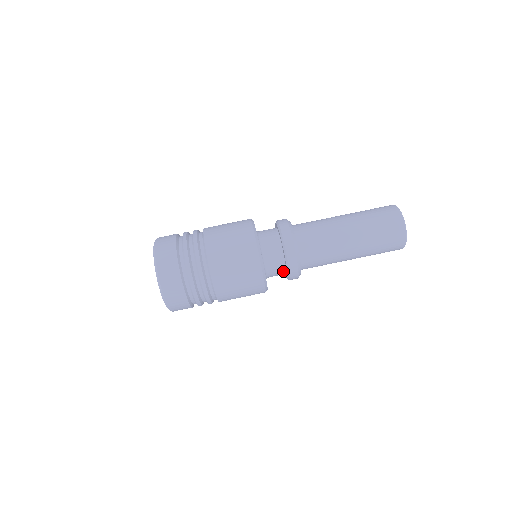
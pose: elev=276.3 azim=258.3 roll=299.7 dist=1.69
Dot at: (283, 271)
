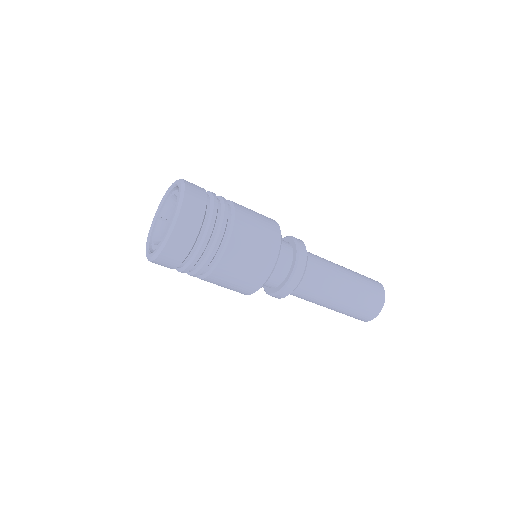
Dot at: (273, 286)
